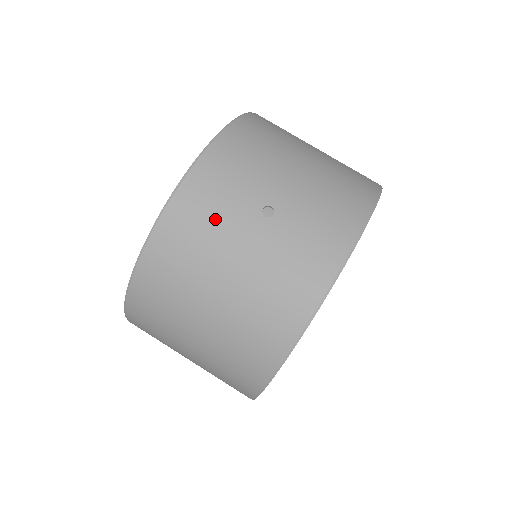
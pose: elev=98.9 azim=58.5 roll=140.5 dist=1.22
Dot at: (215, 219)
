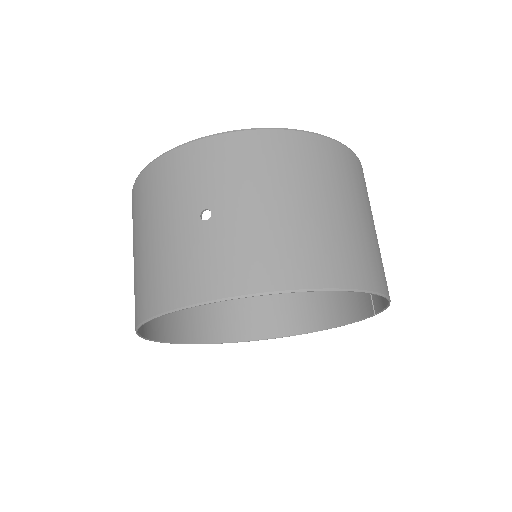
Dot at: (176, 189)
